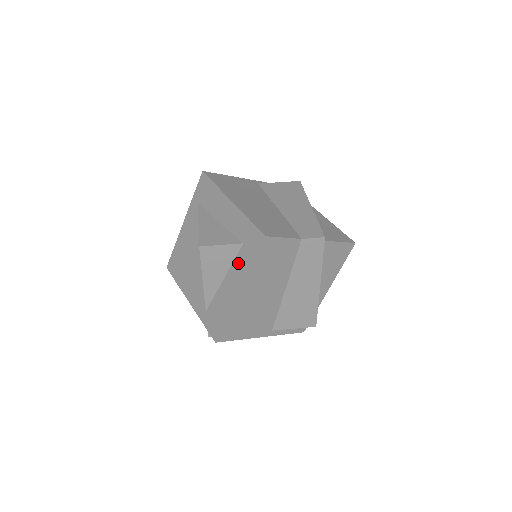
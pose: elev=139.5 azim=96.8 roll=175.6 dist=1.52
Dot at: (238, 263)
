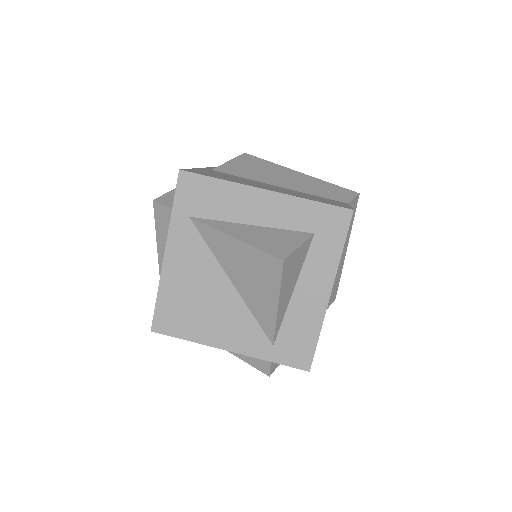
Dot at: (315, 261)
